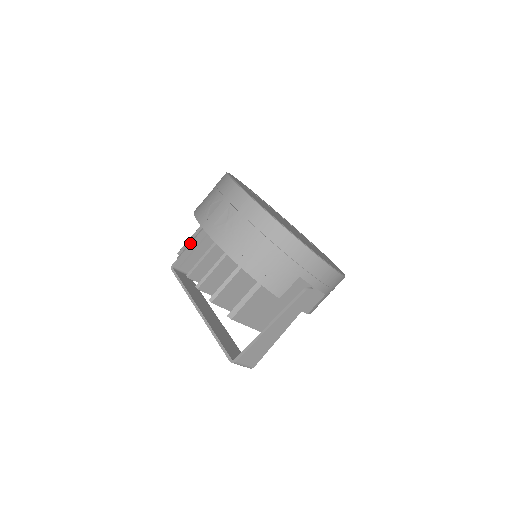
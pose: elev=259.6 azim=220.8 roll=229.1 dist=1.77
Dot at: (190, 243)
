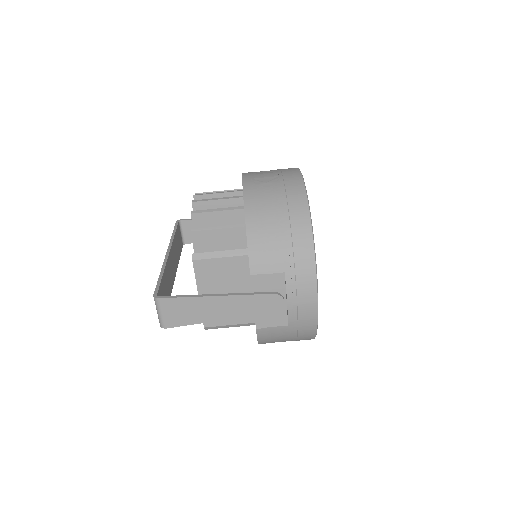
Dot at: occluded
